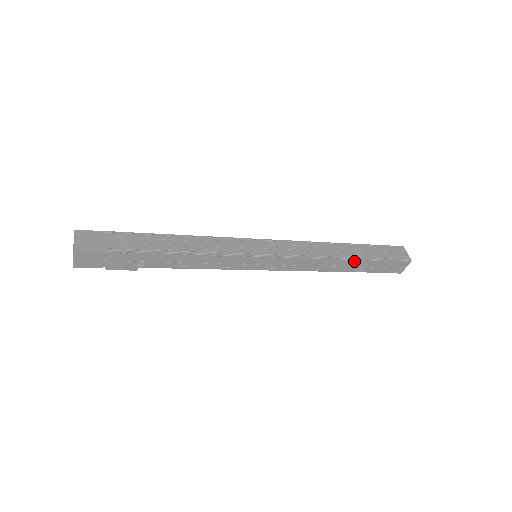
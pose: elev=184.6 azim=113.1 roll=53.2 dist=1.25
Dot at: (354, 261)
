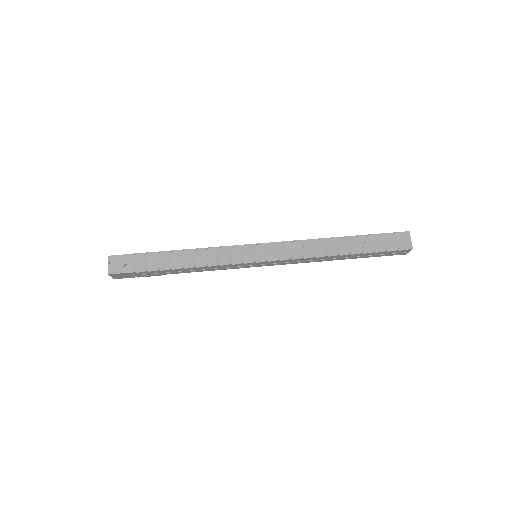
Dot at: (349, 255)
